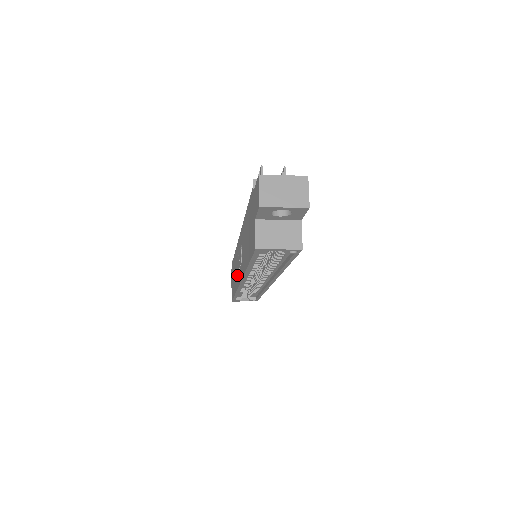
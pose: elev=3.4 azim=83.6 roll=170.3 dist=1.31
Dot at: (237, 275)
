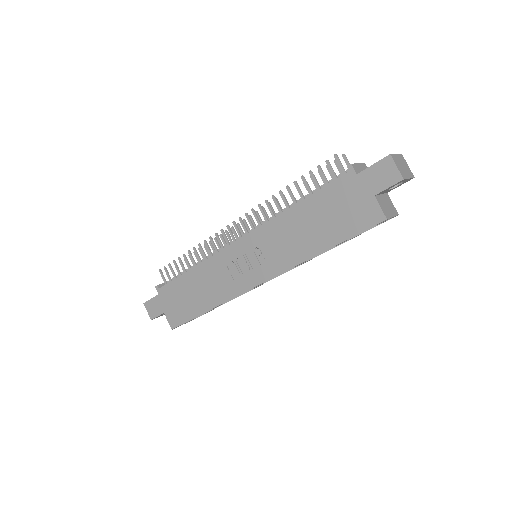
Dot at: (229, 284)
